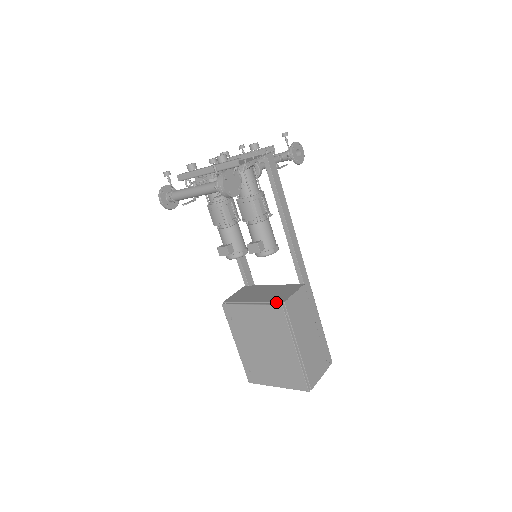
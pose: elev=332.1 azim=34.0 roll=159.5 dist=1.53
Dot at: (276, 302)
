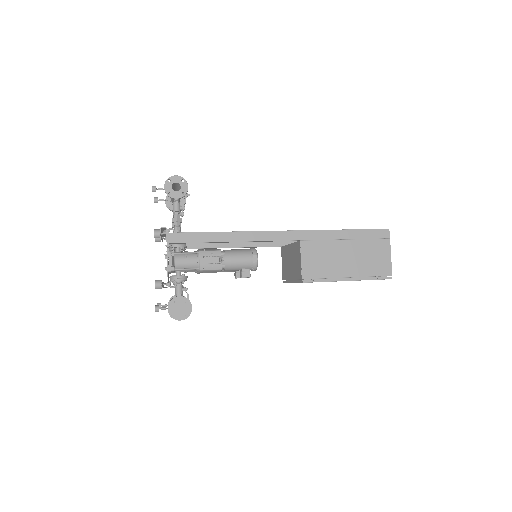
Dot at: (299, 280)
